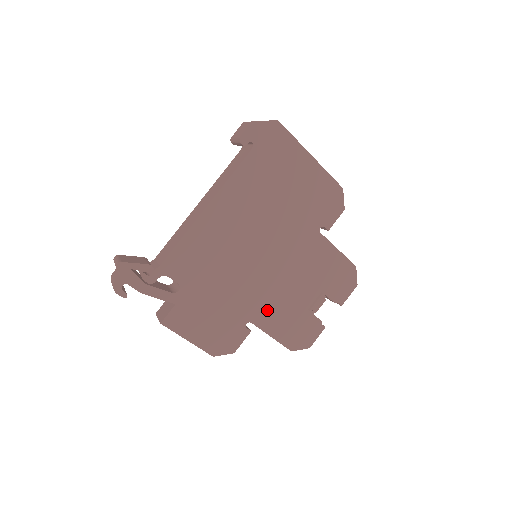
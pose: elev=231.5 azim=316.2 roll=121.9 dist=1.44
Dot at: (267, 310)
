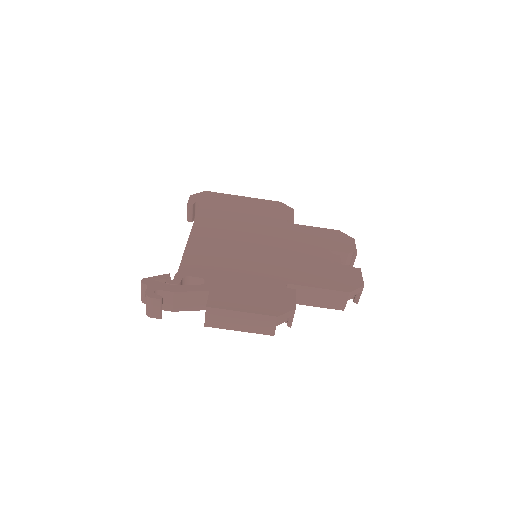
Dot at: (295, 273)
